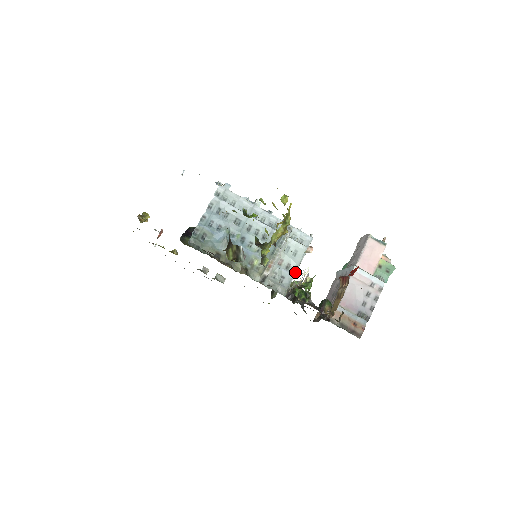
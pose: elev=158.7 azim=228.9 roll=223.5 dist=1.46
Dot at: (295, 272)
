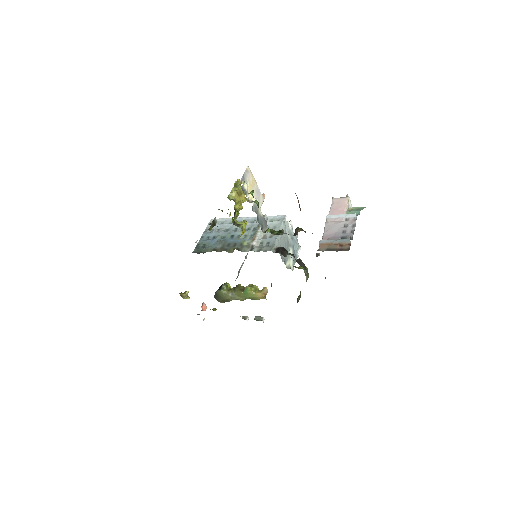
Dot at: (277, 237)
